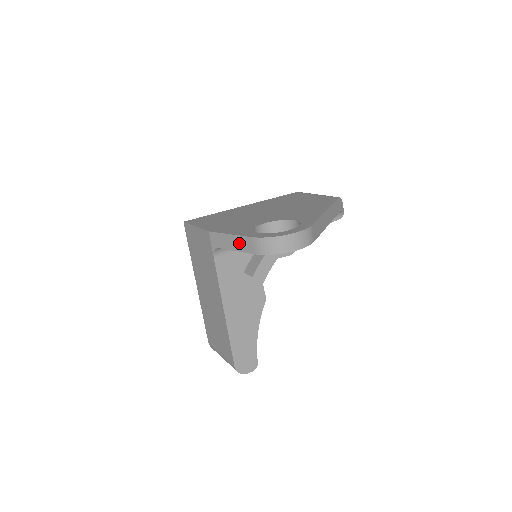
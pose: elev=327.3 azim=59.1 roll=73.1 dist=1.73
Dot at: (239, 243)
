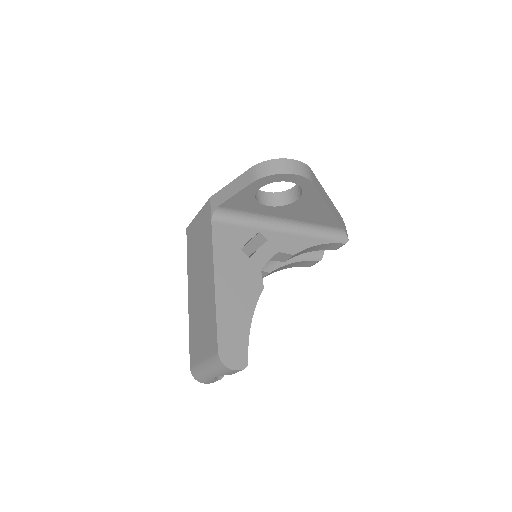
Dot at: (238, 184)
